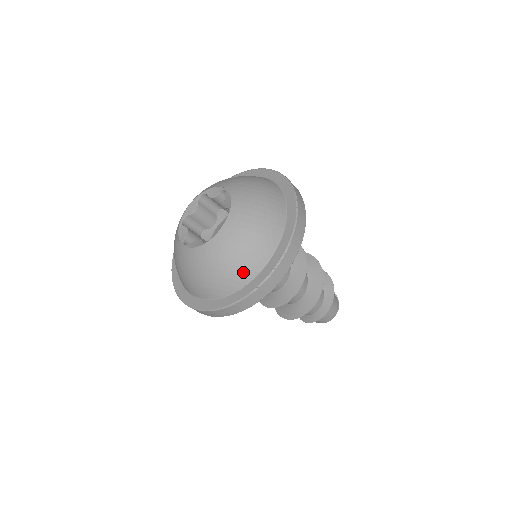
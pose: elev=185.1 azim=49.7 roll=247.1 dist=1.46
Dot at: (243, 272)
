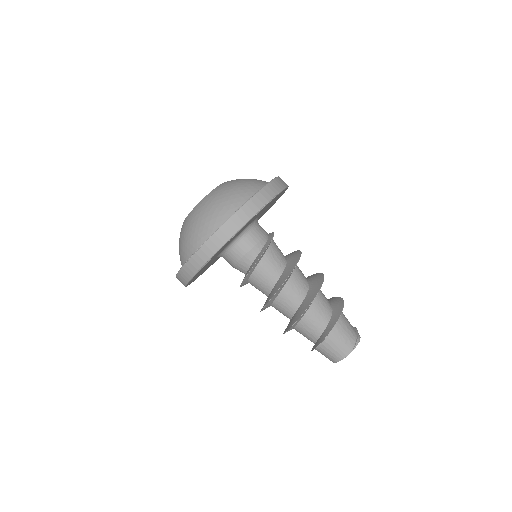
Dot at: (189, 247)
